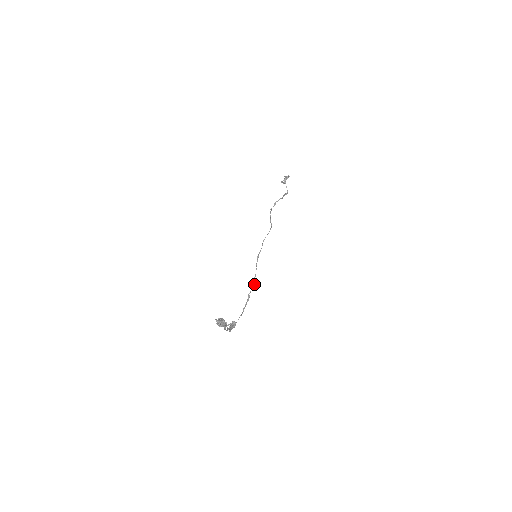
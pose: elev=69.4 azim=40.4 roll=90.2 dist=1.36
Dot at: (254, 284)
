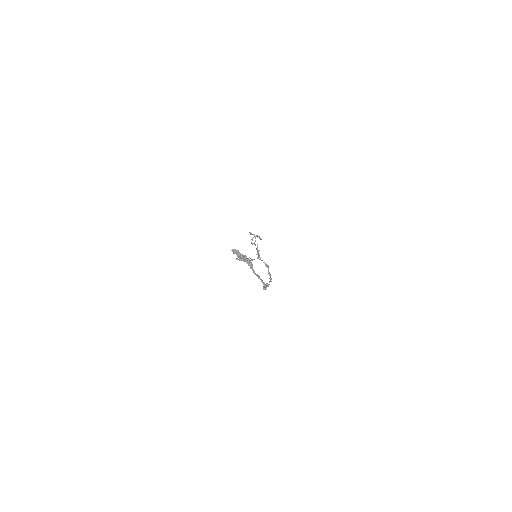
Dot at: (268, 267)
